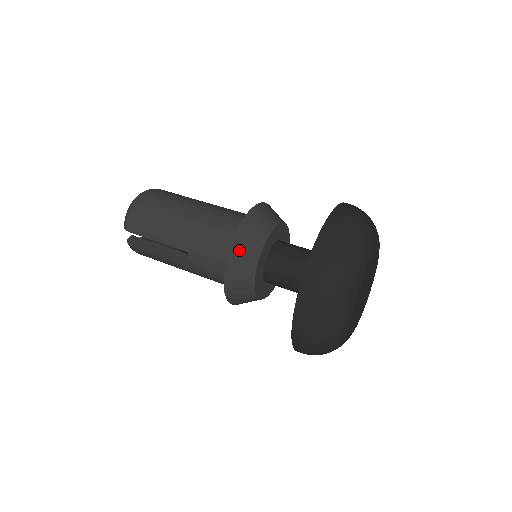
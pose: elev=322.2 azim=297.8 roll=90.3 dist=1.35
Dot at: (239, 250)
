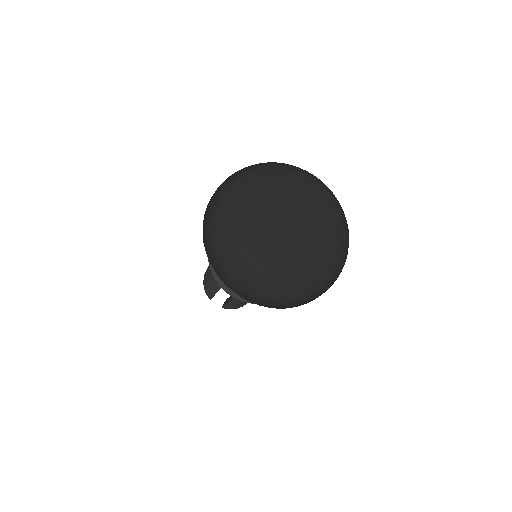
Dot at: occluded
